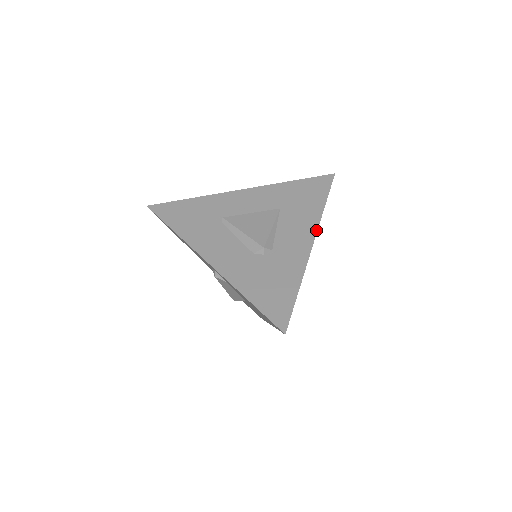
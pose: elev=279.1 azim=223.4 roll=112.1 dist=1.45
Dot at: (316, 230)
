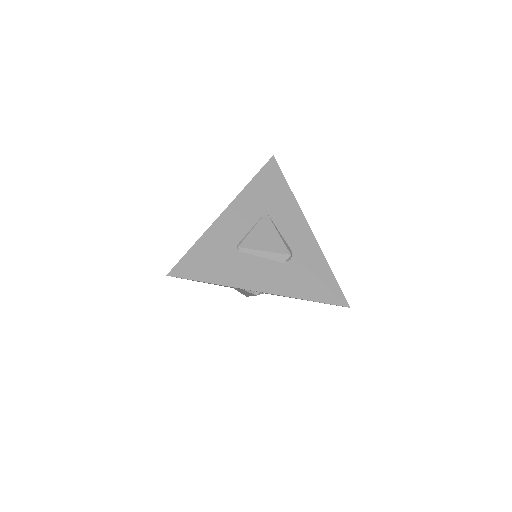
Dot at: (303, 216)
